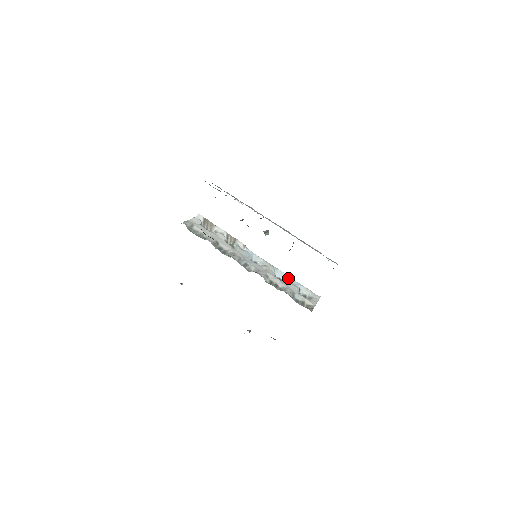
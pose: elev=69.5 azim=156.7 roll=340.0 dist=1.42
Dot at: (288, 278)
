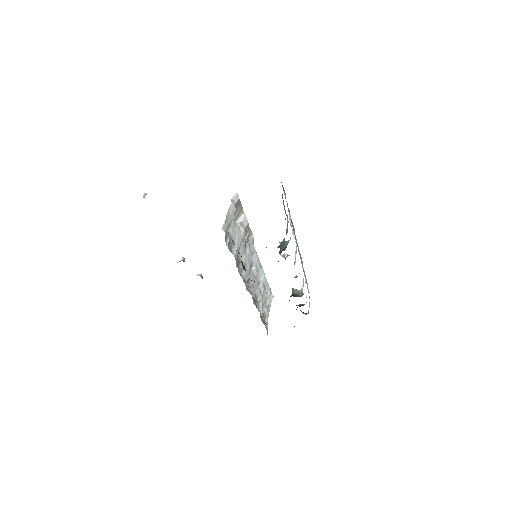
Dot at: (264, 279)
